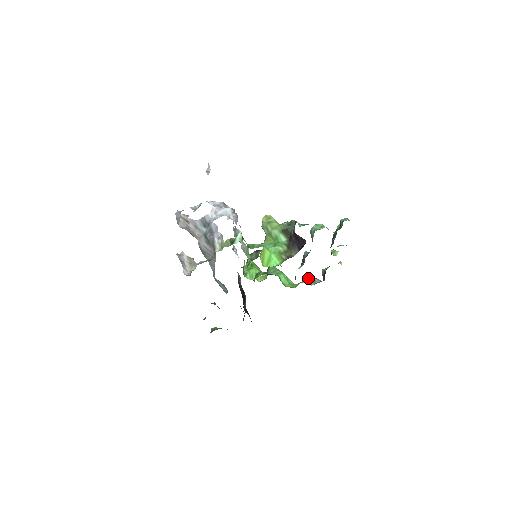
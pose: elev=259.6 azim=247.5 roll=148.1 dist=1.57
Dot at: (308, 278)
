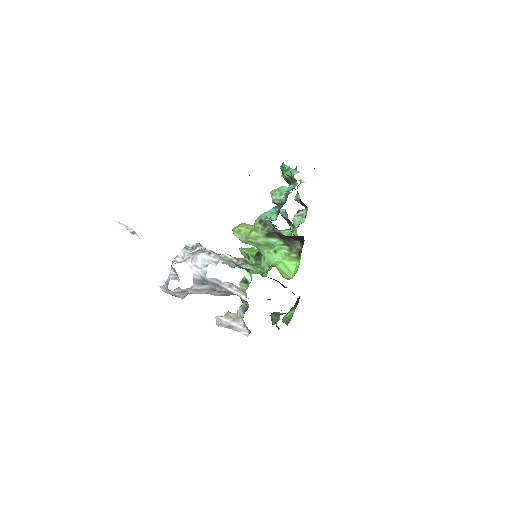
Dot at: (295, 218)
